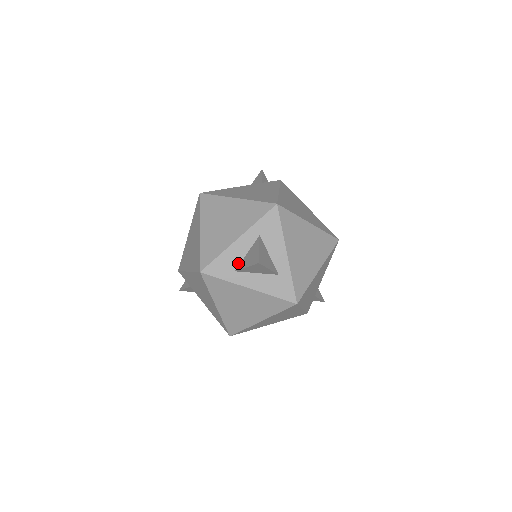
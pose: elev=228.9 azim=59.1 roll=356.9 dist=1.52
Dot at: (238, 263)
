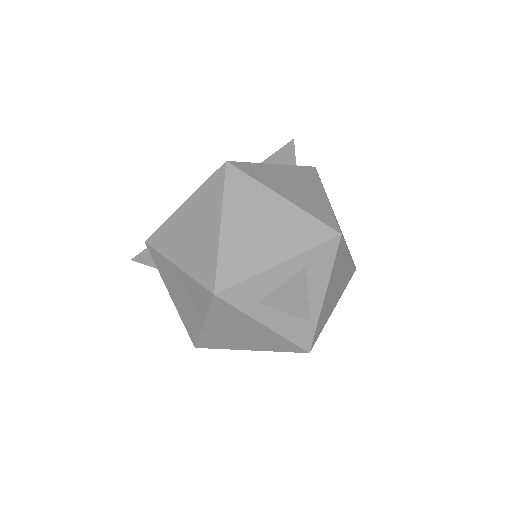
Dot at: (266, 294)
